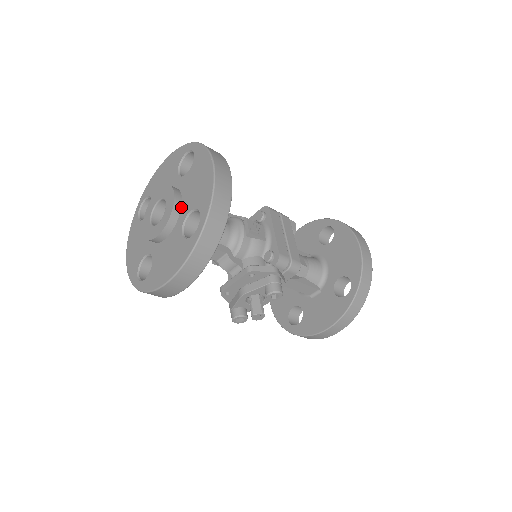
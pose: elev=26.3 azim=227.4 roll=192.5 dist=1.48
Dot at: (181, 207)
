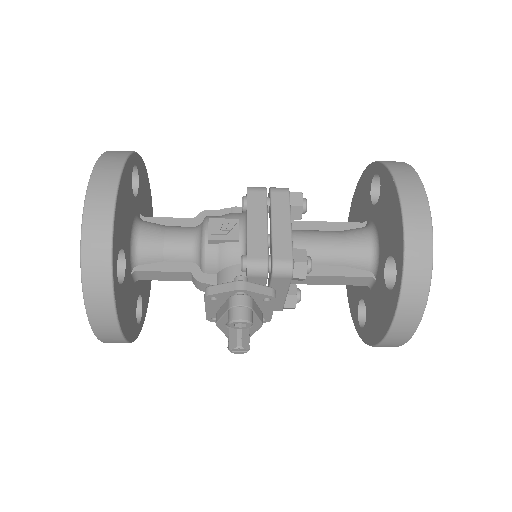
Dot at: occluded
